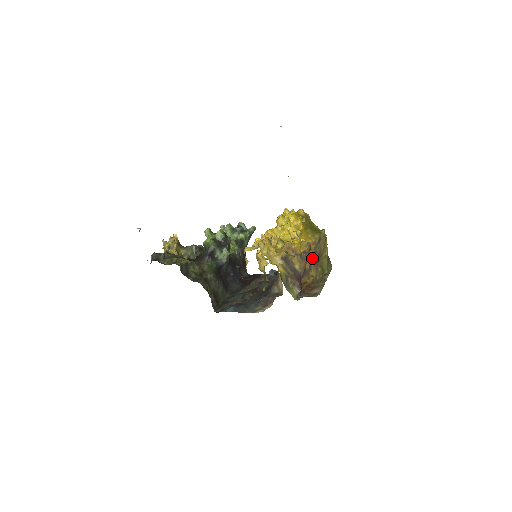
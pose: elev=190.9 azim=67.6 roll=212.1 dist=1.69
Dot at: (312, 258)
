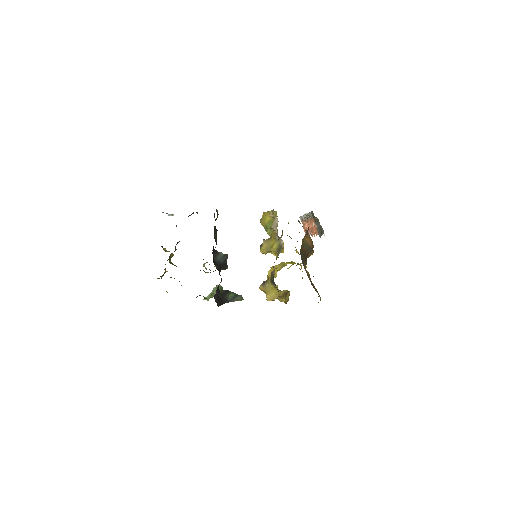
Dot at: (309, 275)
